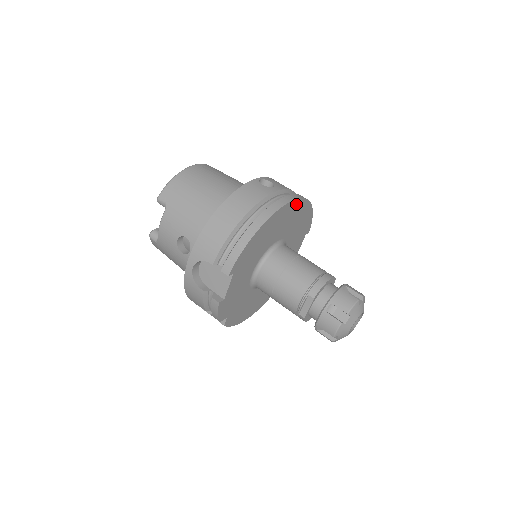
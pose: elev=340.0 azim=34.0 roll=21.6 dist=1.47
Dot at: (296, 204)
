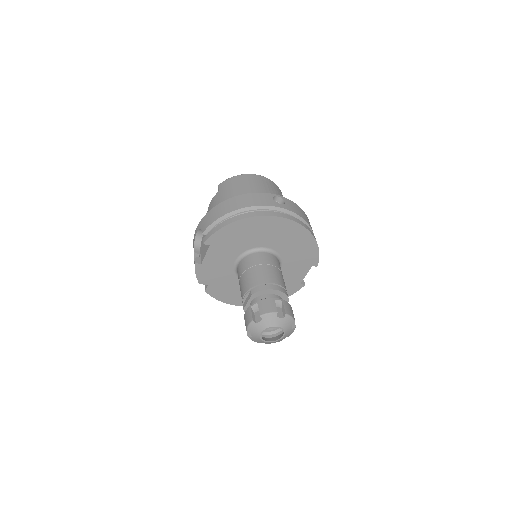
Dot at: (288, 224)
